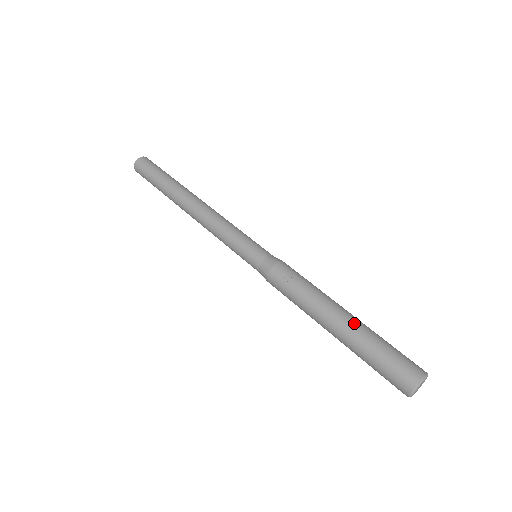
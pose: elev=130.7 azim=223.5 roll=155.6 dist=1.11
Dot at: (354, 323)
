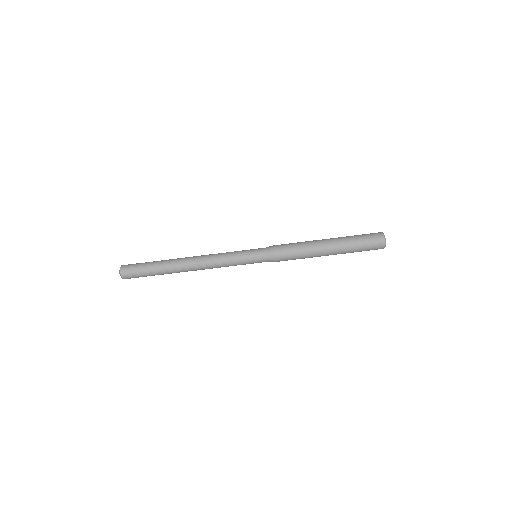
Dot at: (338, 244)
